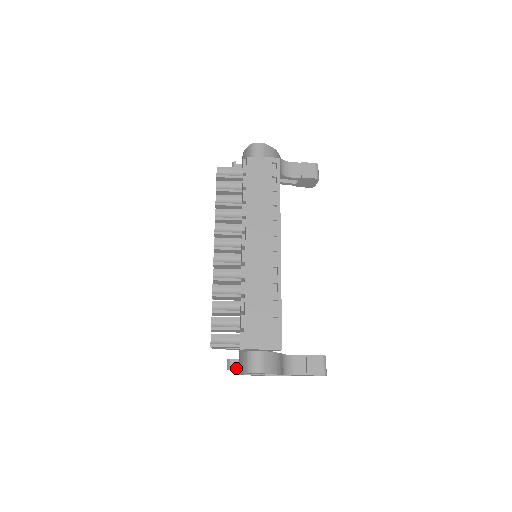
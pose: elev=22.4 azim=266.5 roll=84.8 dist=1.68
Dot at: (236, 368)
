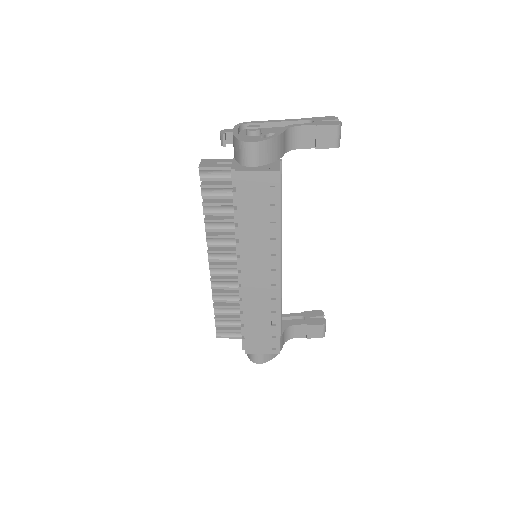
Dot at: occluded
